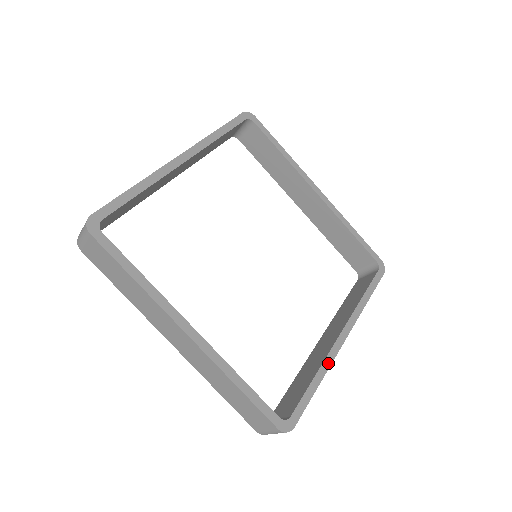
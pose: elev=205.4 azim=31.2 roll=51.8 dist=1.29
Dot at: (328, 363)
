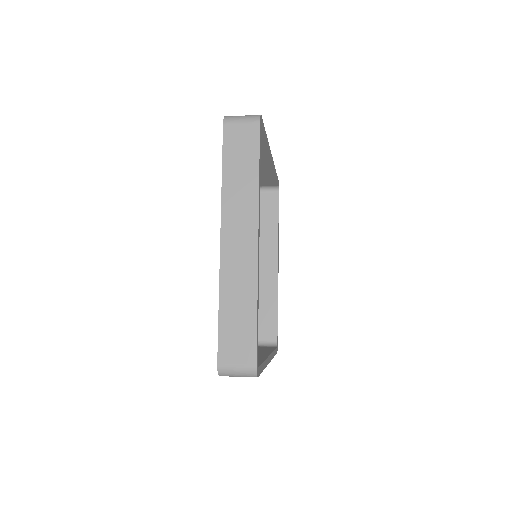
Dot at: occluded
